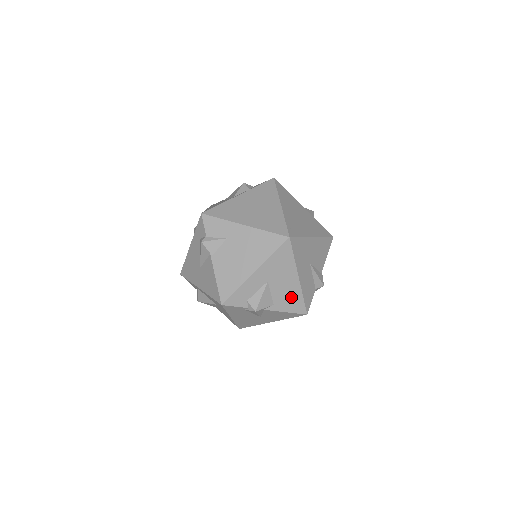
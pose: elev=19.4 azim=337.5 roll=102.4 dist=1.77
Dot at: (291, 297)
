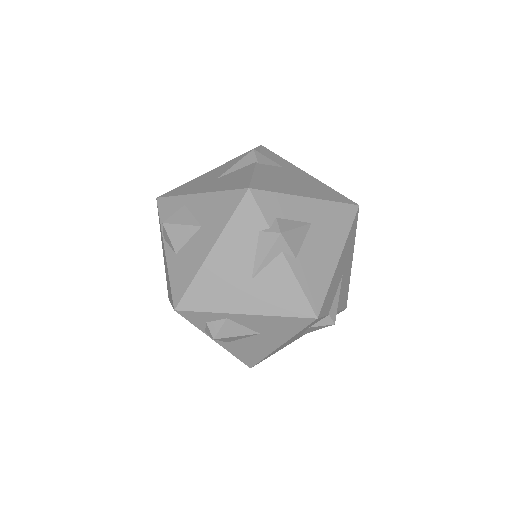
Dot at: (318, 272)
